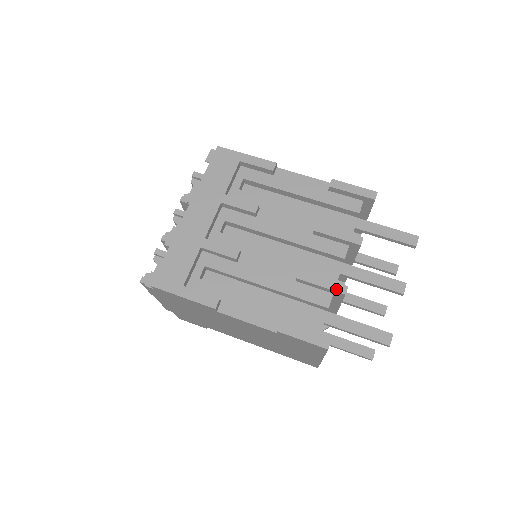
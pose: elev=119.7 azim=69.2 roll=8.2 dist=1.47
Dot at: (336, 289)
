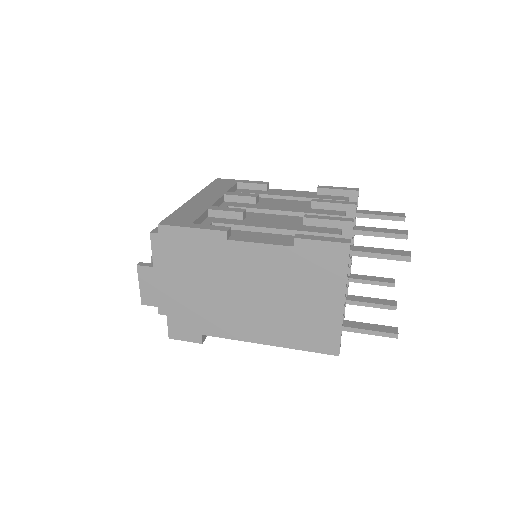
Dot at: (344, 220)
